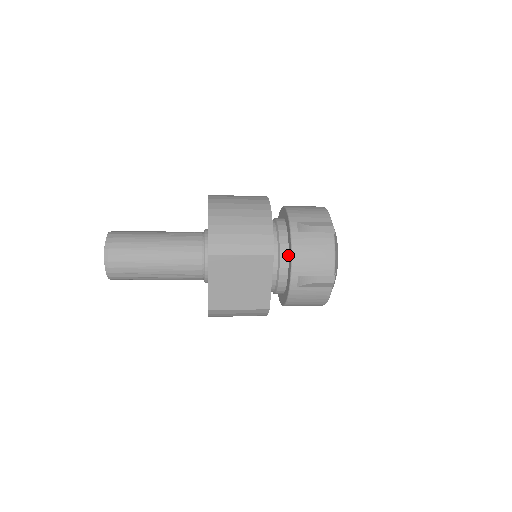
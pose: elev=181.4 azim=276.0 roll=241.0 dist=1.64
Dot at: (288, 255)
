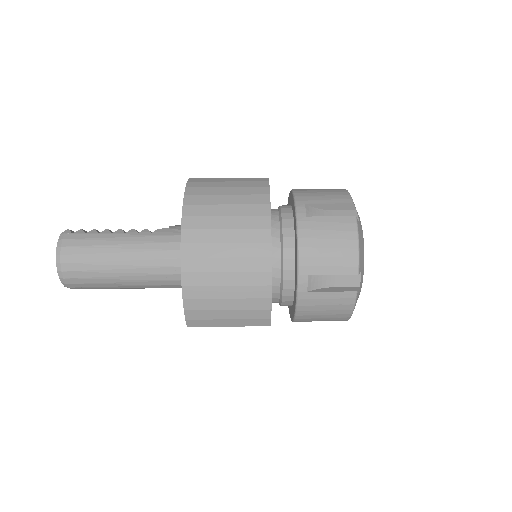
Dot at: (293, 298)
